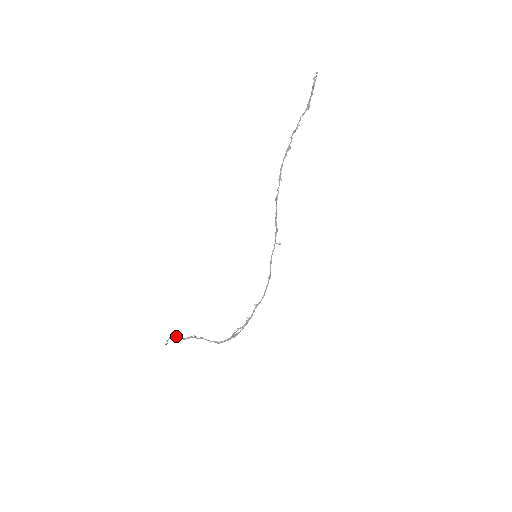
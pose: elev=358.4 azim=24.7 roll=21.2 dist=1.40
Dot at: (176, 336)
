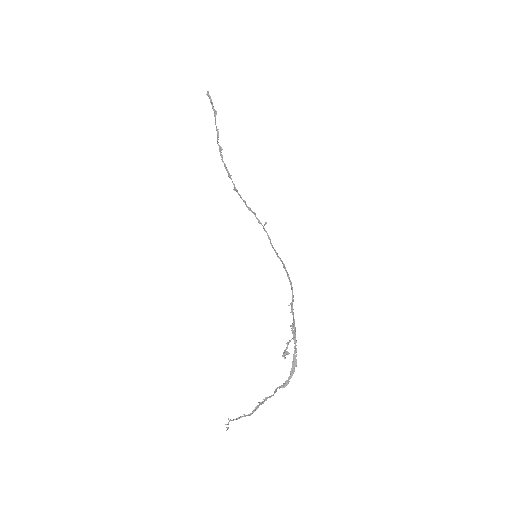
Dot at: (238, 417)
